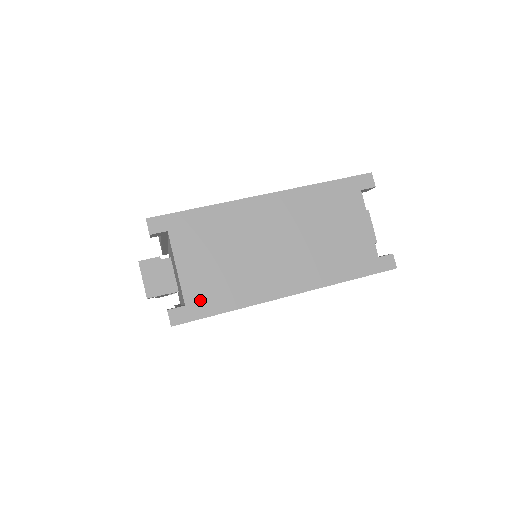
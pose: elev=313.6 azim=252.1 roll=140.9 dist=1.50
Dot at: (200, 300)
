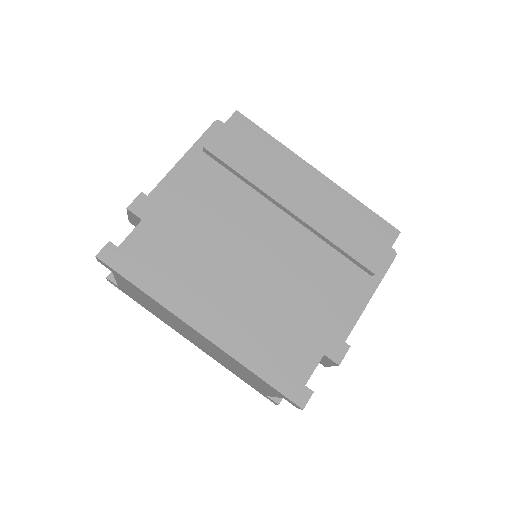
Dot at: (129, 294)
